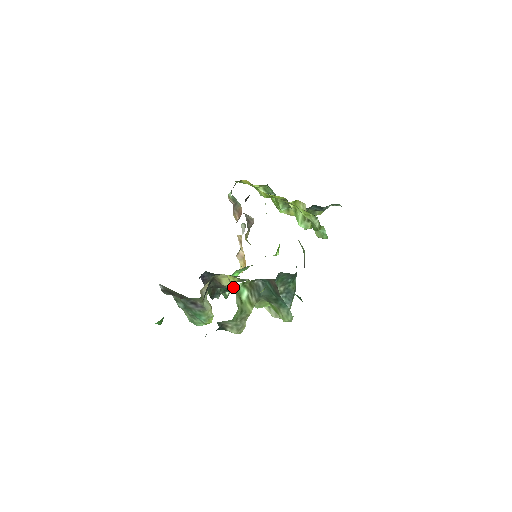
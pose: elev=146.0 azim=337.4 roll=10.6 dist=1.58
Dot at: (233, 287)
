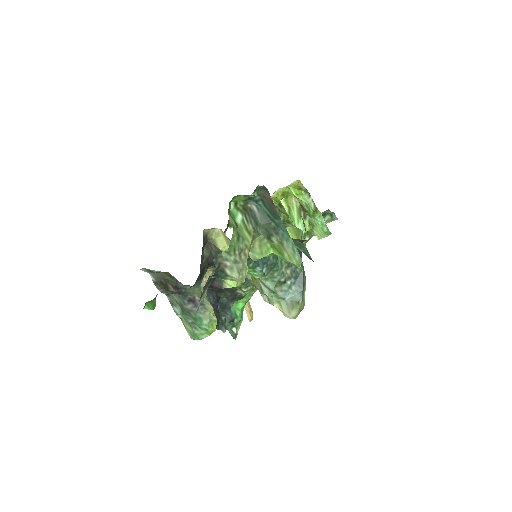
Dot at: occluded
